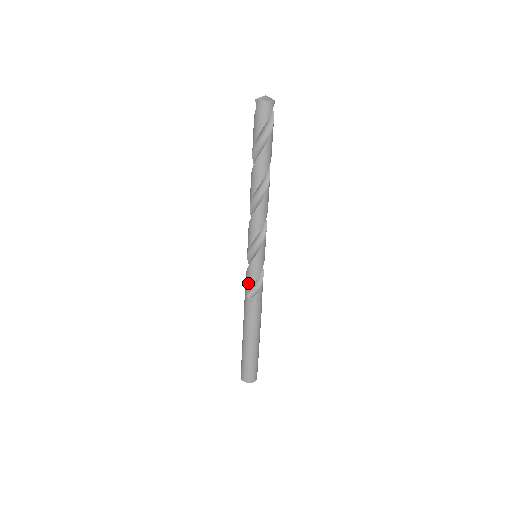
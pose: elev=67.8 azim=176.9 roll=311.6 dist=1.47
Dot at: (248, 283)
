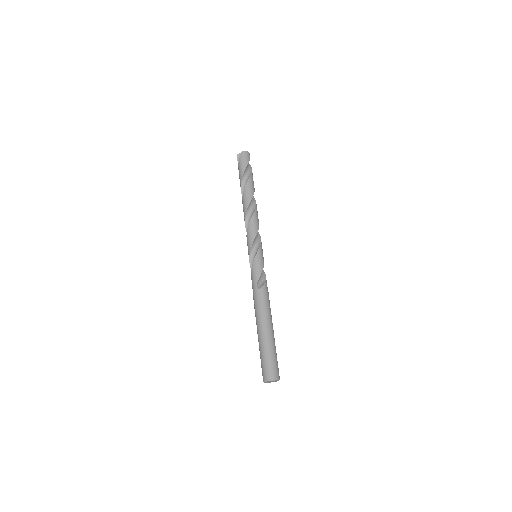
Dot at: (256, 275)
